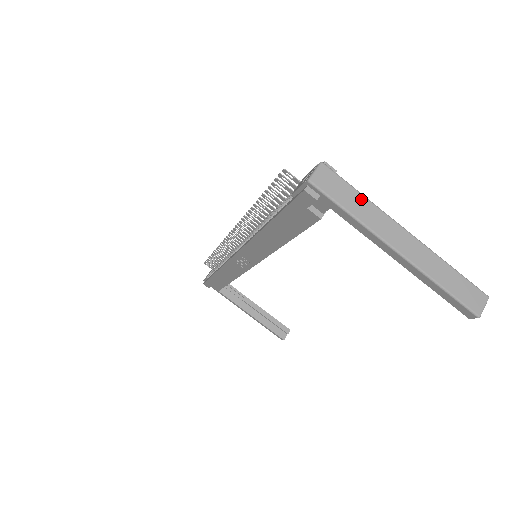
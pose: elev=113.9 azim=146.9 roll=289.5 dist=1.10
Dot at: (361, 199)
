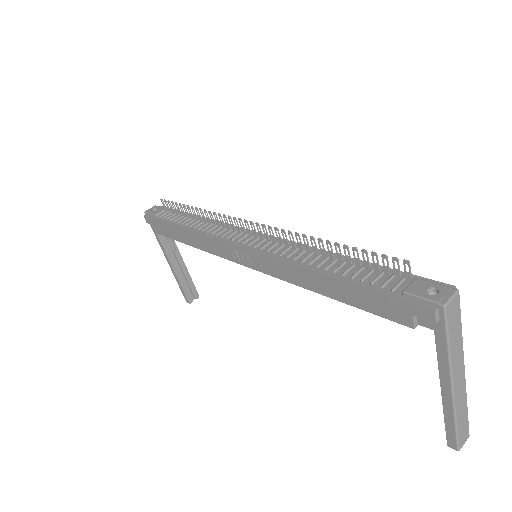
Dot at: (460, 335)
